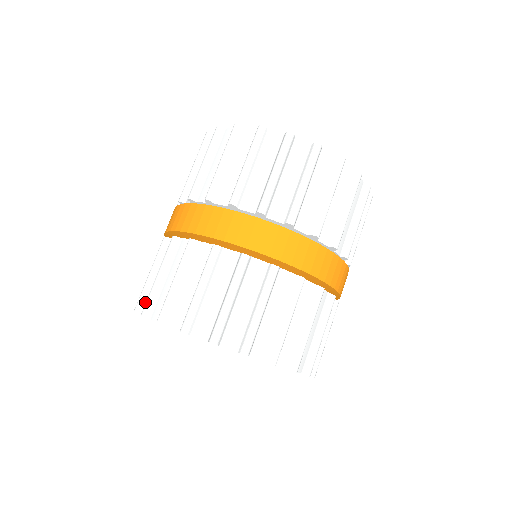
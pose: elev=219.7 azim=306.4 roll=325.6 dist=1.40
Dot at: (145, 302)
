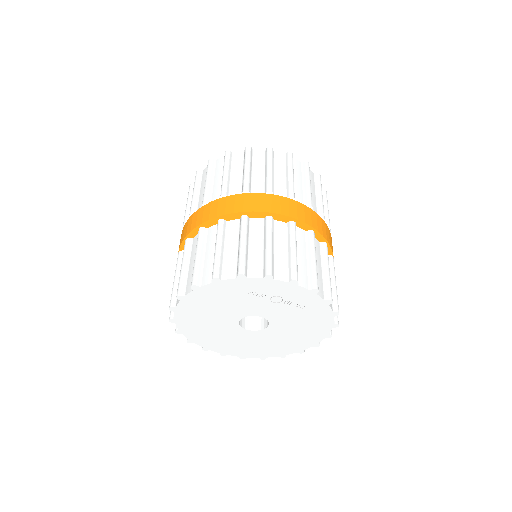
Dot at: occluded
